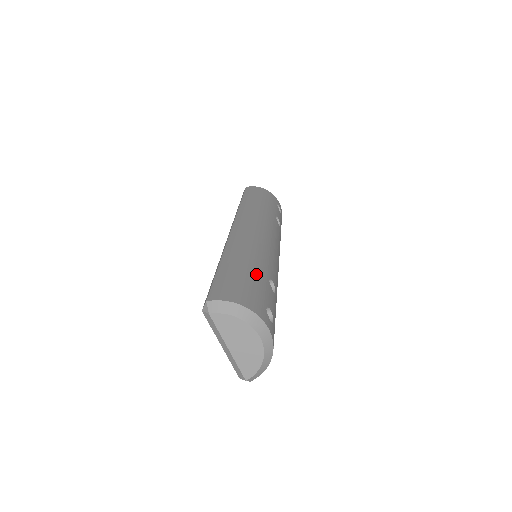
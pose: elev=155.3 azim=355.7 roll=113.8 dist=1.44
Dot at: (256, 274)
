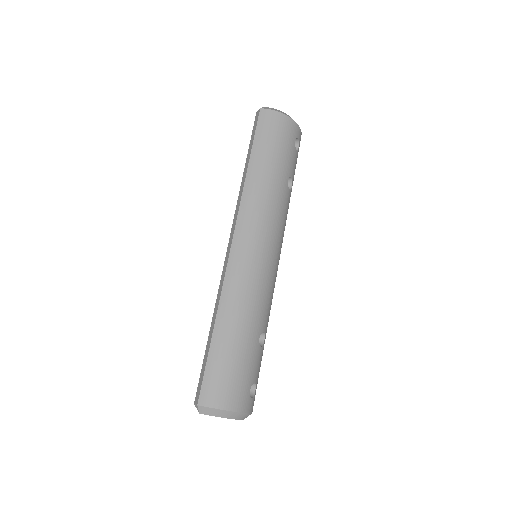
Dot at: (246, 346)
